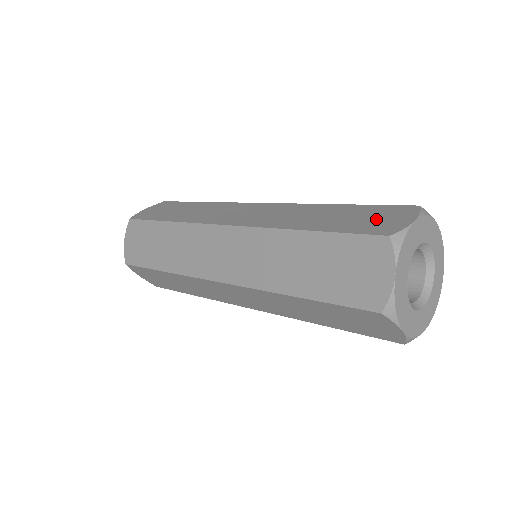
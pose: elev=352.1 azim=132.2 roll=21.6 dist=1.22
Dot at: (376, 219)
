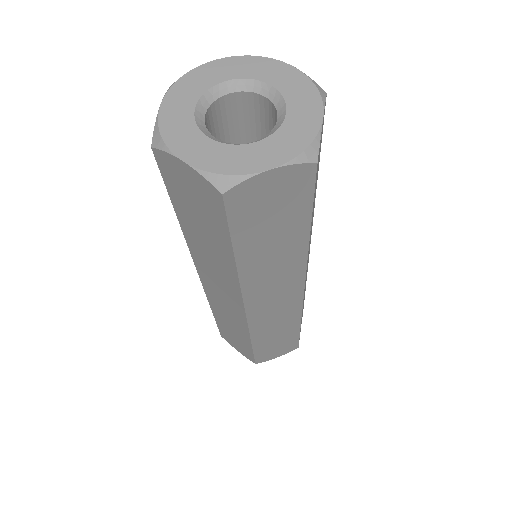
Dot at: occluded
